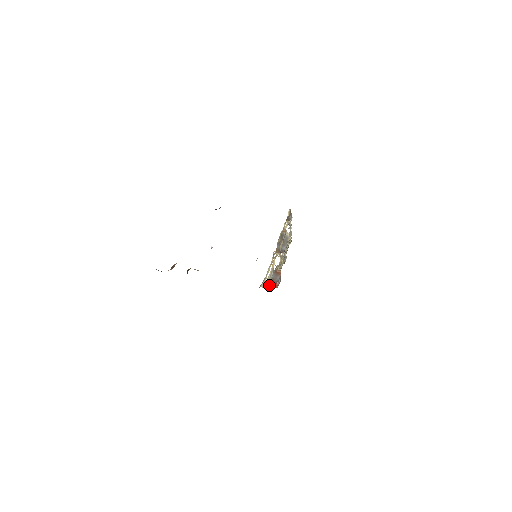
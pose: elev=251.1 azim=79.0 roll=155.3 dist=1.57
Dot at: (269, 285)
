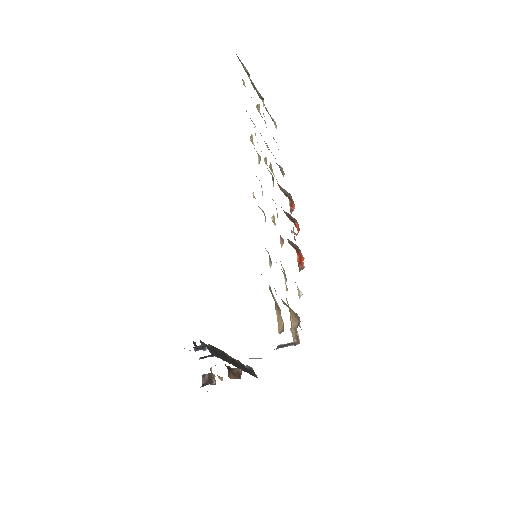
Dot at: occluded
